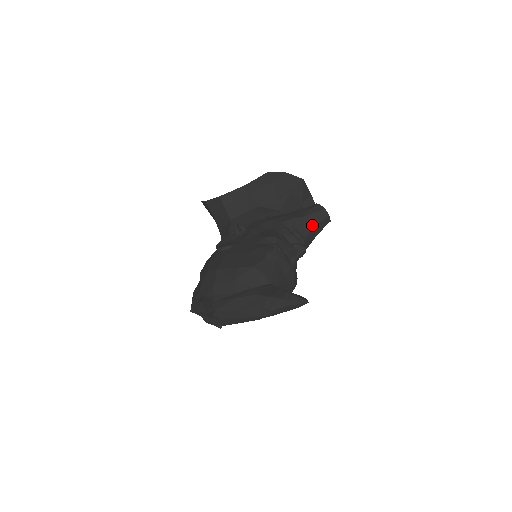
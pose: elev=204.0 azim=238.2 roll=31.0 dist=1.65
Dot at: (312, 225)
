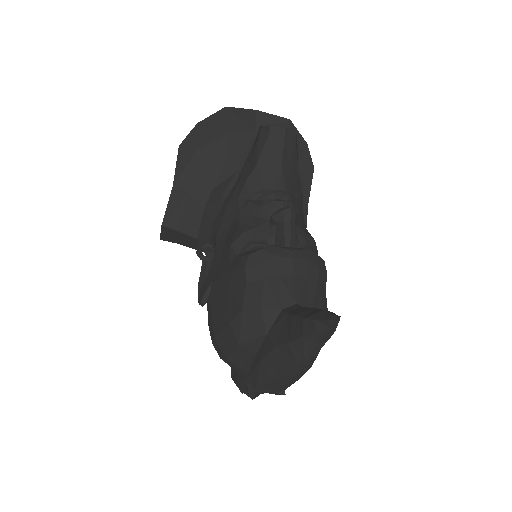
Dot at: (276, 163)
